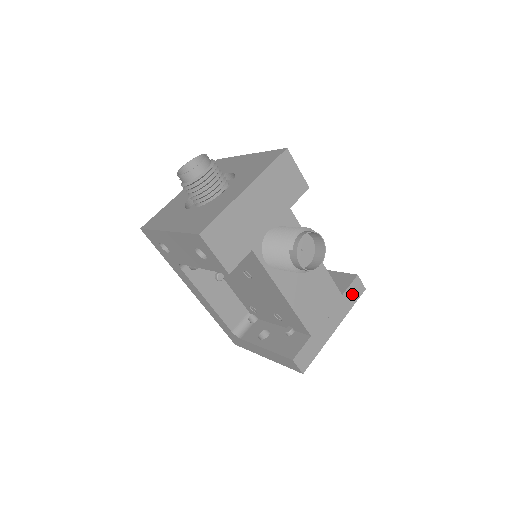
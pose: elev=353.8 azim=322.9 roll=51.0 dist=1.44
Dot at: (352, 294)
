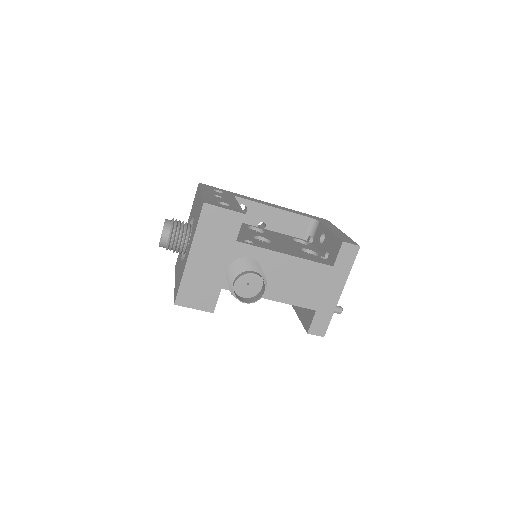
Dot at: (345, 259)
